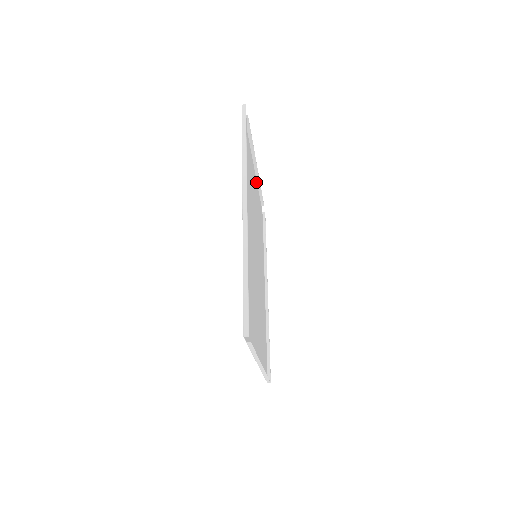
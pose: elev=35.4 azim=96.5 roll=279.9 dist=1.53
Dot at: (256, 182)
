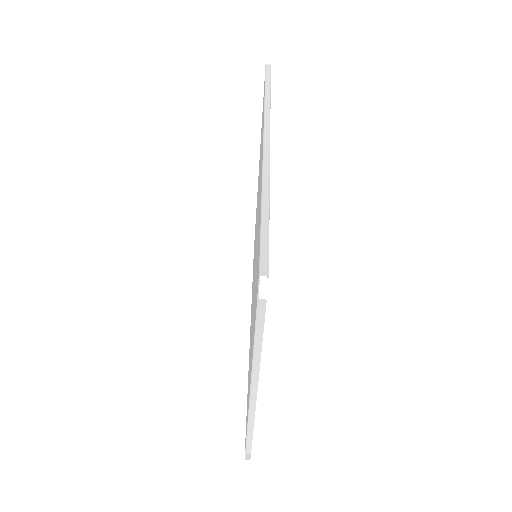
Dot at: occluded
